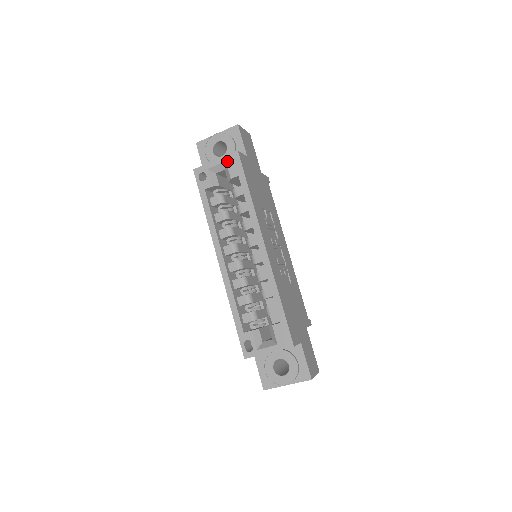
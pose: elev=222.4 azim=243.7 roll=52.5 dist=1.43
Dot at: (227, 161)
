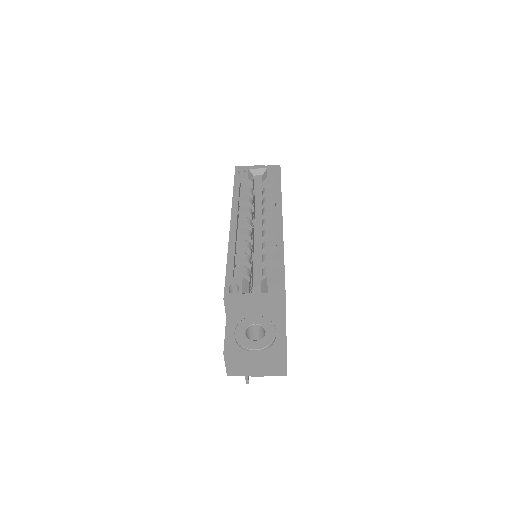
Dot at: (268, 168)
